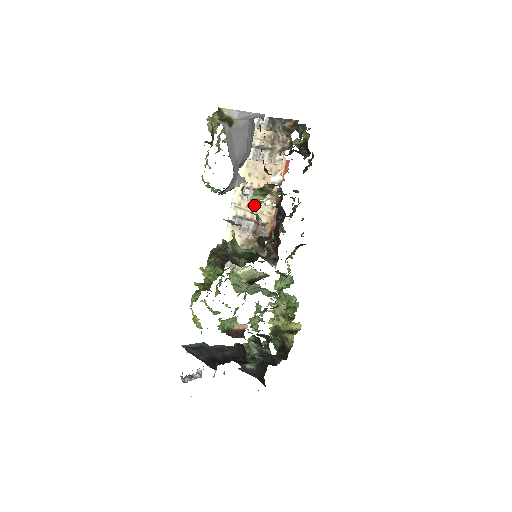
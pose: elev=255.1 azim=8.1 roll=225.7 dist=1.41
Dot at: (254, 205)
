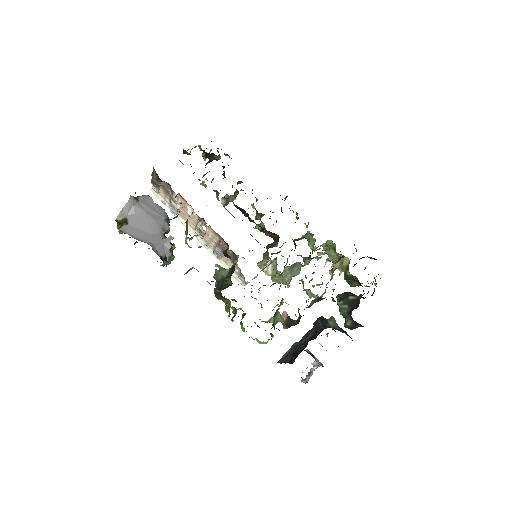
Dot at: occluded
